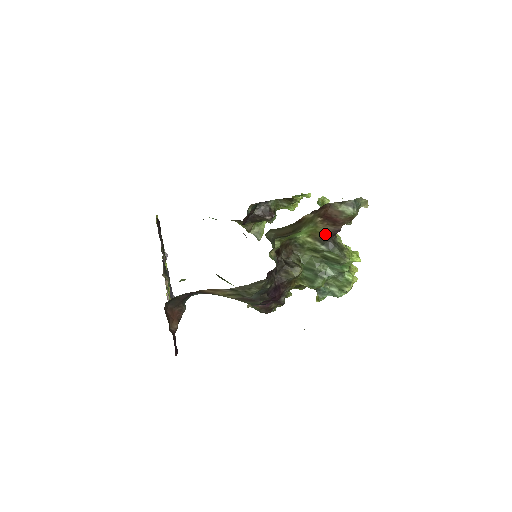
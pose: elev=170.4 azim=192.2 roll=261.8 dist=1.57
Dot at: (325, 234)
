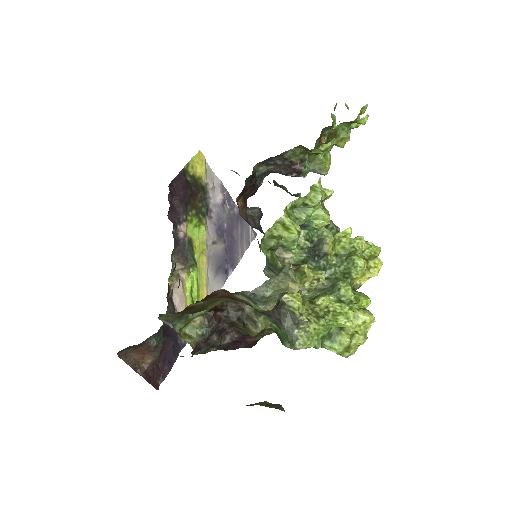
Dot at: occluded
